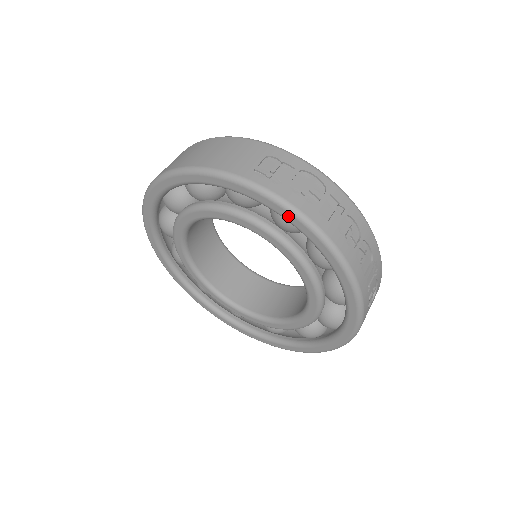
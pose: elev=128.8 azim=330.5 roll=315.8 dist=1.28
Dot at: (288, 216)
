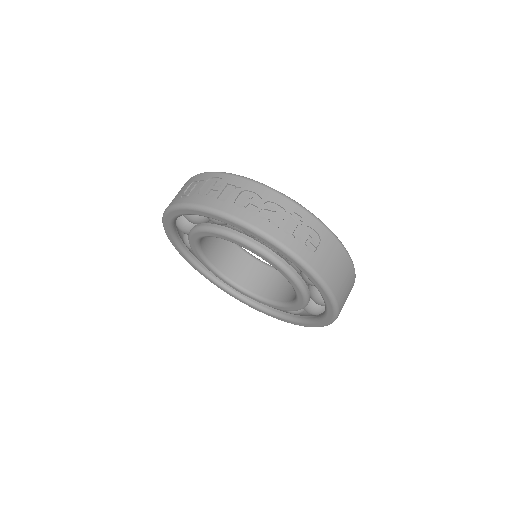
Dot at: (200, 213)
